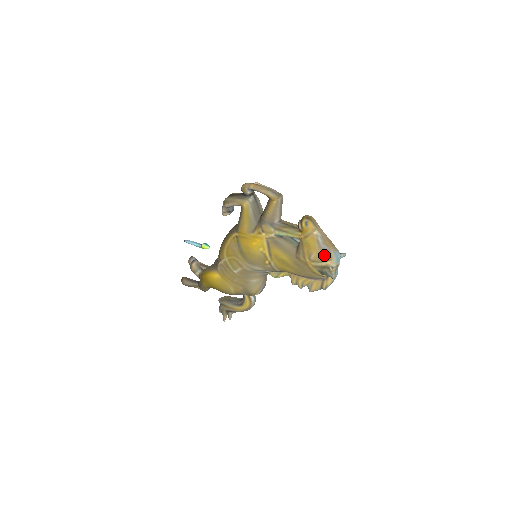
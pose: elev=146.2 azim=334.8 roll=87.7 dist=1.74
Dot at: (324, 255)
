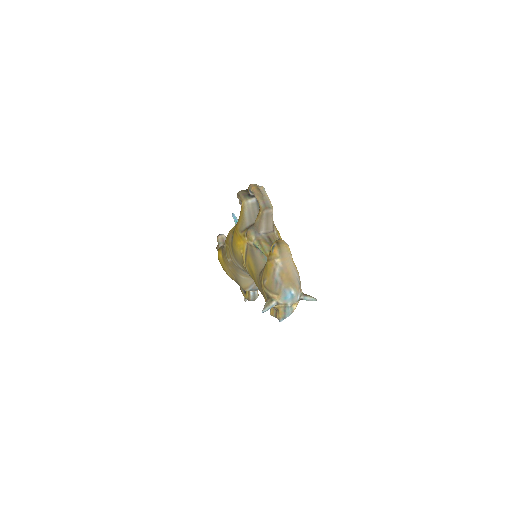
Dot at: (274, 286)
